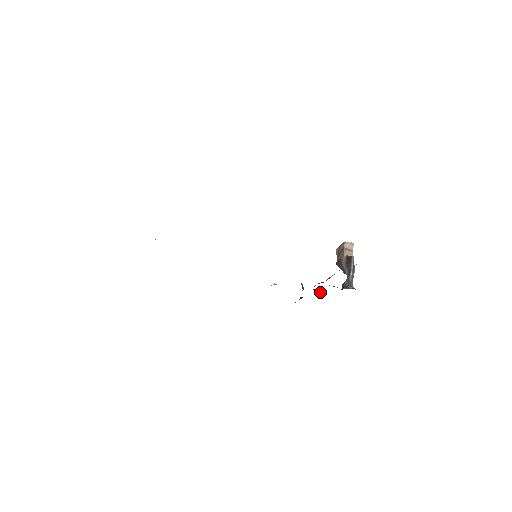
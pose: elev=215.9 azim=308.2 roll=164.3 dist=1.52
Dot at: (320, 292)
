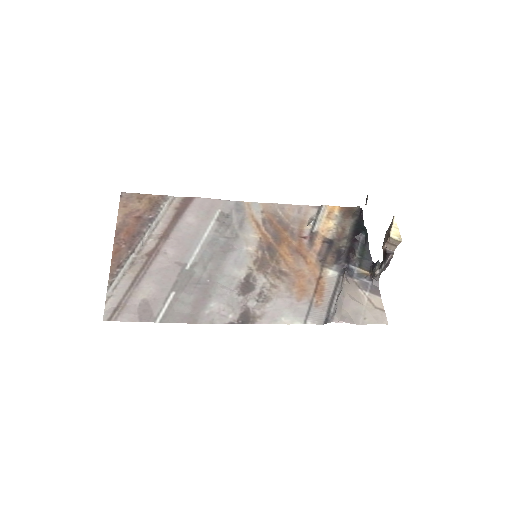
Dot at: (363, 240)
